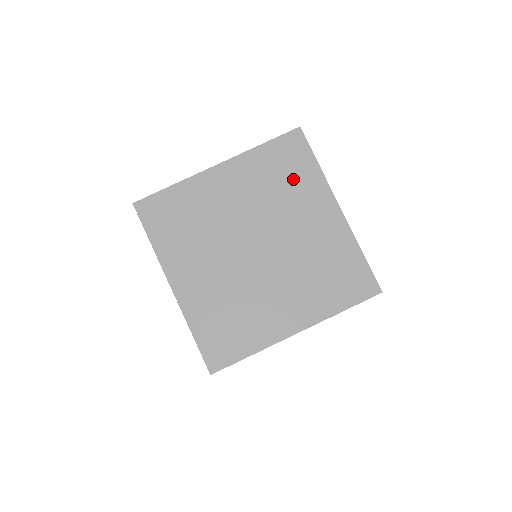
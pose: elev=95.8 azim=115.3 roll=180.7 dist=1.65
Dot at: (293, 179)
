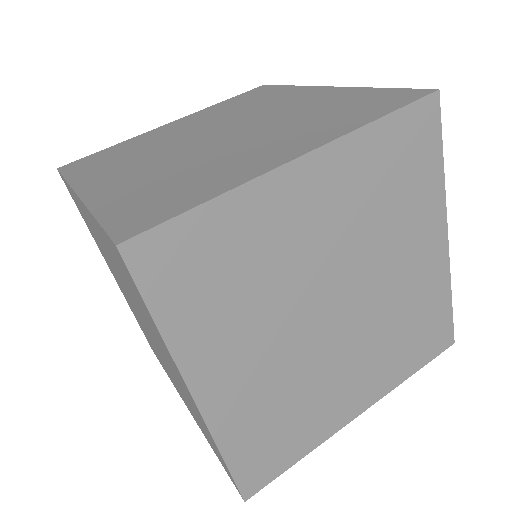
Dot at: (262, 99)
